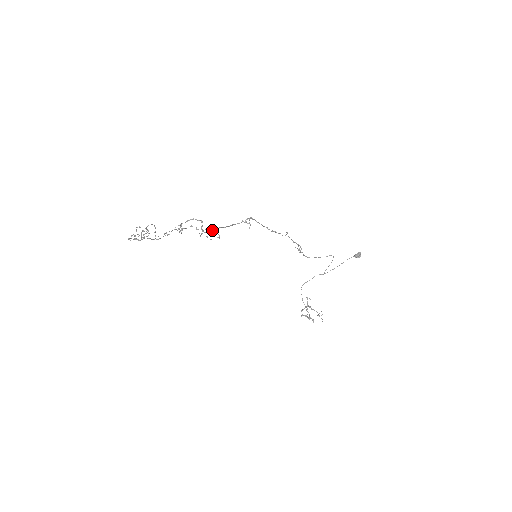
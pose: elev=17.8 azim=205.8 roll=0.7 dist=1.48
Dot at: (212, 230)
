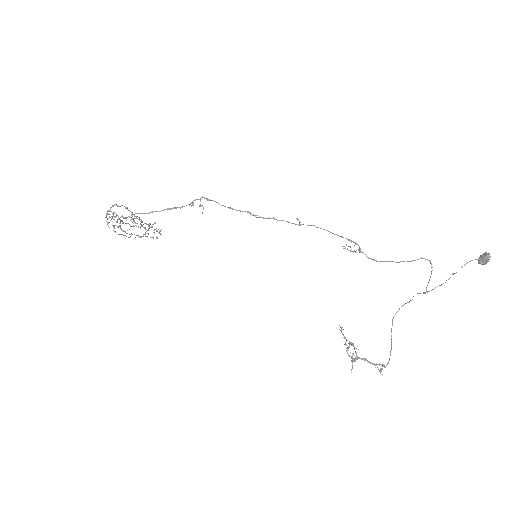
Dot at: (139, 218)
